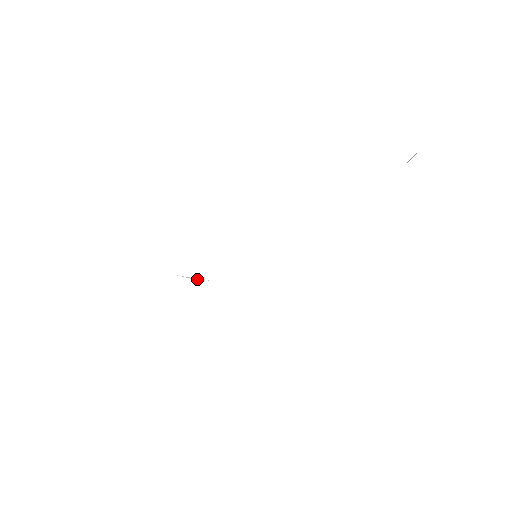
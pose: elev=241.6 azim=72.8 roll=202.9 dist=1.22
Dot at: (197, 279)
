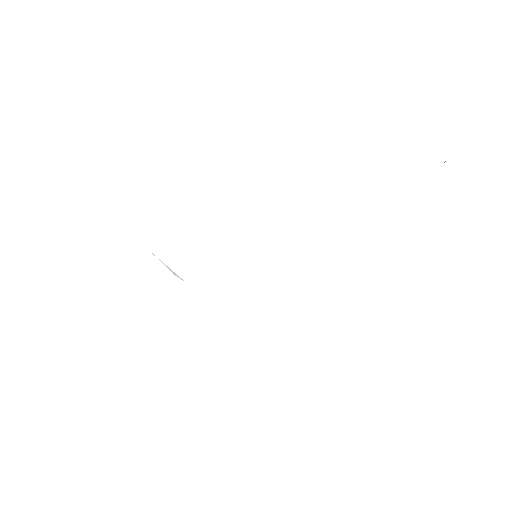
Dot at: (174, 273)
